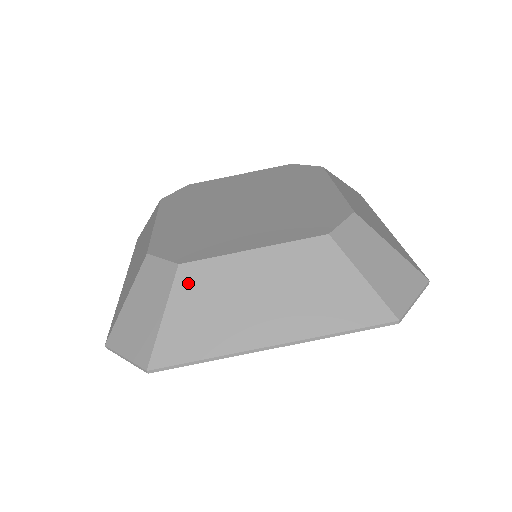
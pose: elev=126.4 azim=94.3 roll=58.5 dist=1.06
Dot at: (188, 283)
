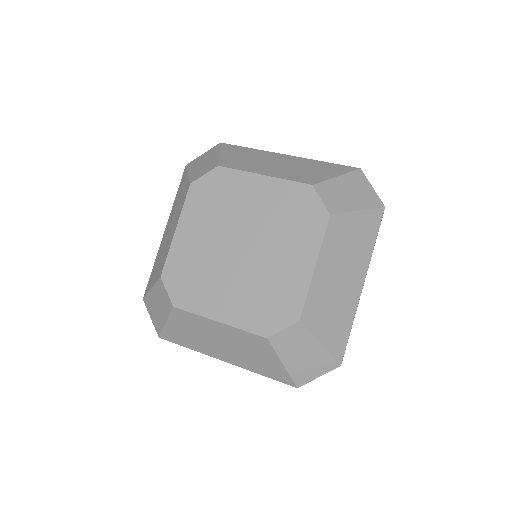
Dot at: (179, 317)
